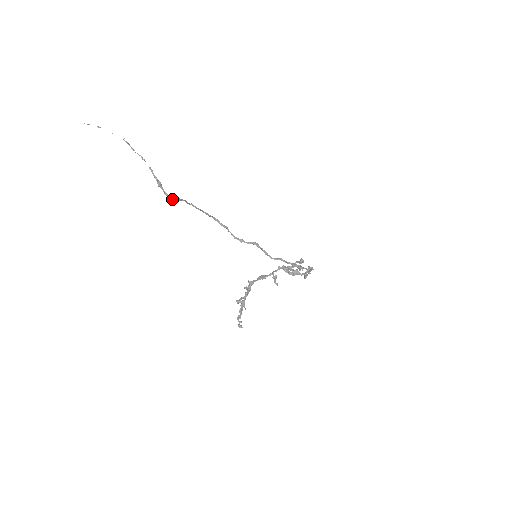
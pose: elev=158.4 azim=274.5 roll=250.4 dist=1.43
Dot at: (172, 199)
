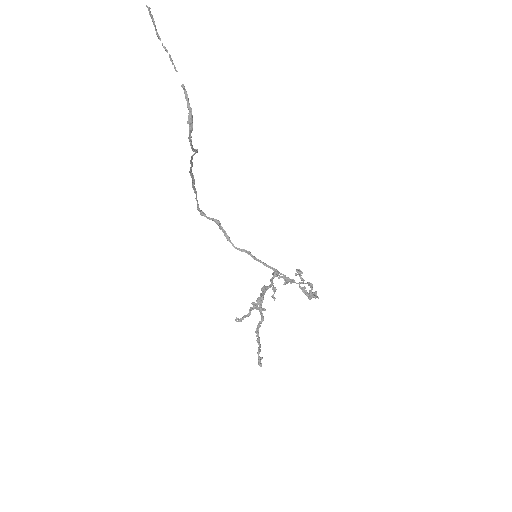
Dot at: (191, 148)
